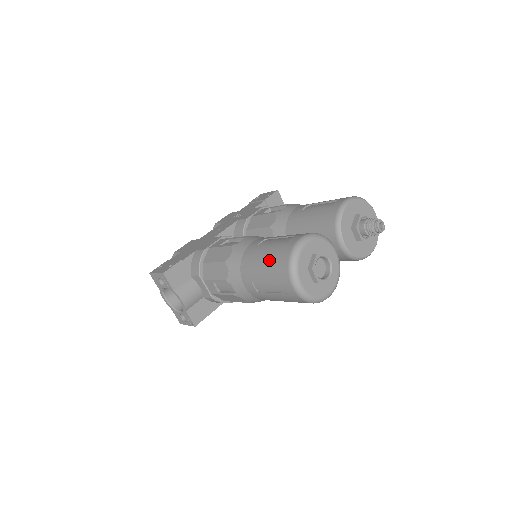
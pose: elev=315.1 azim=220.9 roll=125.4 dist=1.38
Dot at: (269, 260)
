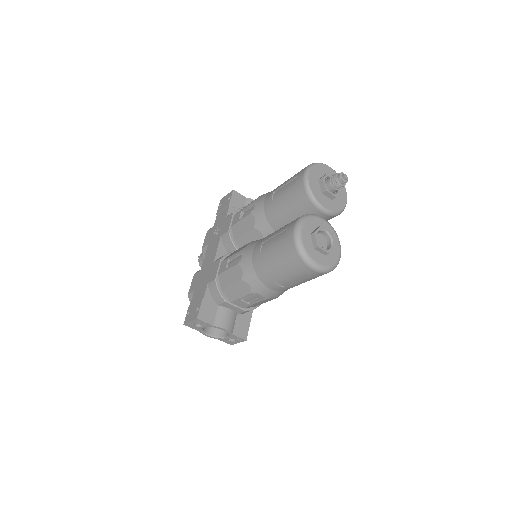
Dot at: (280, 260)
